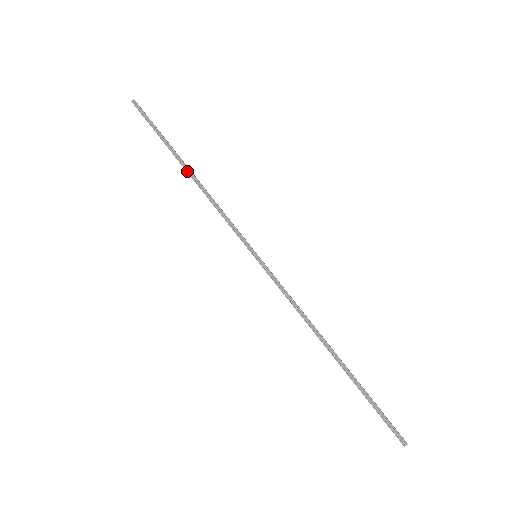
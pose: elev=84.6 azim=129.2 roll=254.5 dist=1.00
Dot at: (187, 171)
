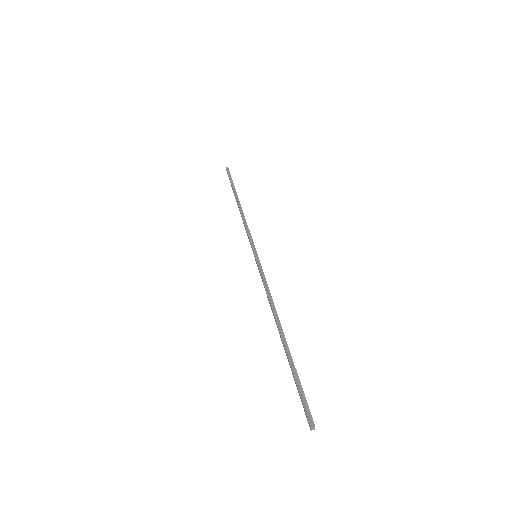
Dot at: (238, 202)
